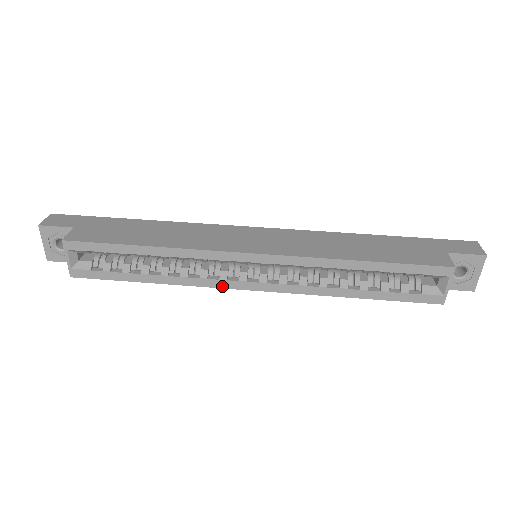
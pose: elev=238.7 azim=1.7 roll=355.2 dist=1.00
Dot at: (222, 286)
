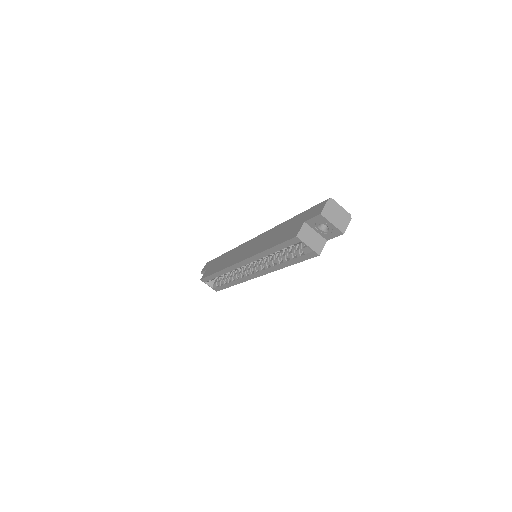
Dot at: (248, 279)
